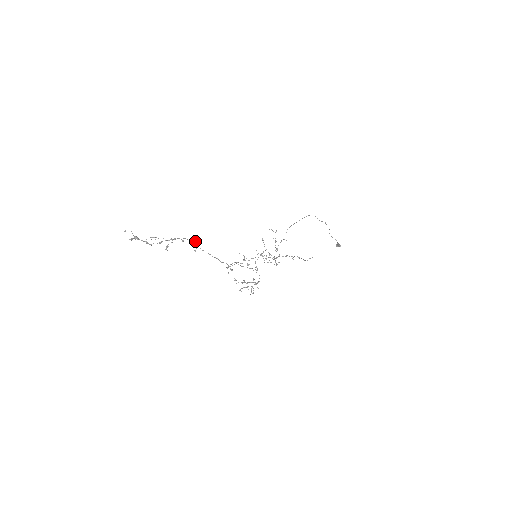
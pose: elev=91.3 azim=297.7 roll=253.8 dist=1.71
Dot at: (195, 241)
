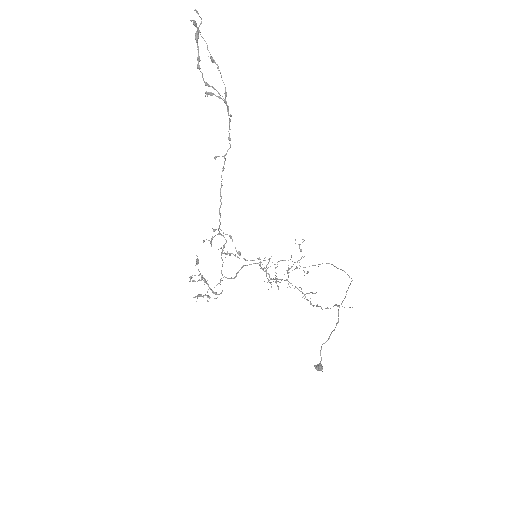
Dot at: occluded
